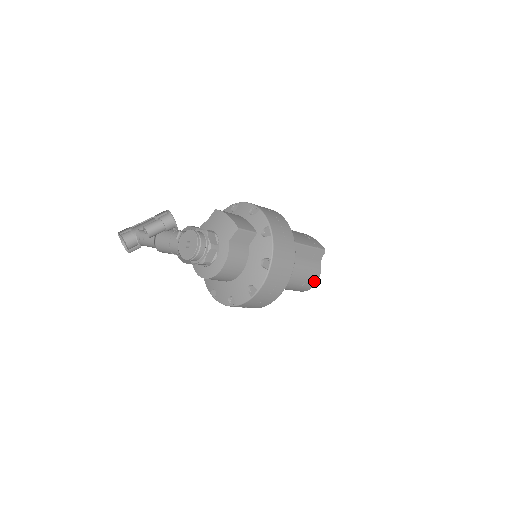
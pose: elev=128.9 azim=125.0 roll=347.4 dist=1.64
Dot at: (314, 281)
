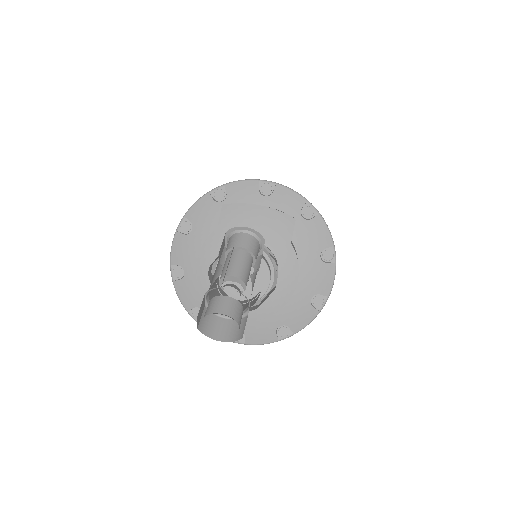
Dot at: occluded
